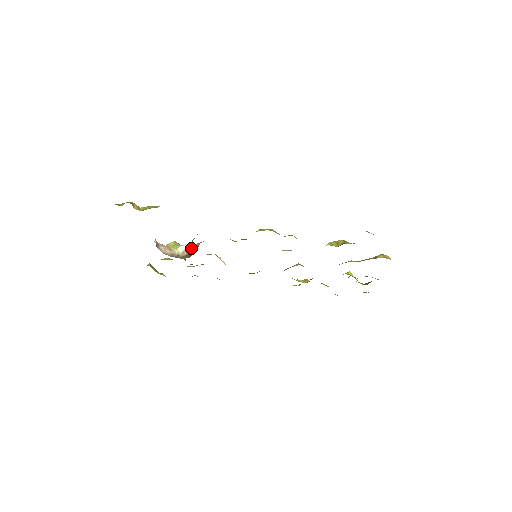
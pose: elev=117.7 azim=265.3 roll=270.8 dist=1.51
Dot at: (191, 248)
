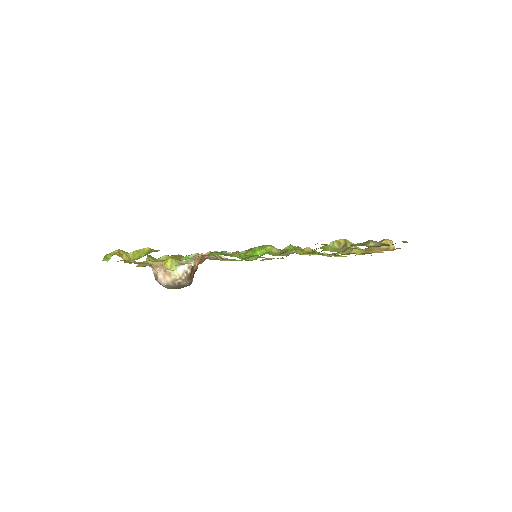
Dot at: (190, 269)
